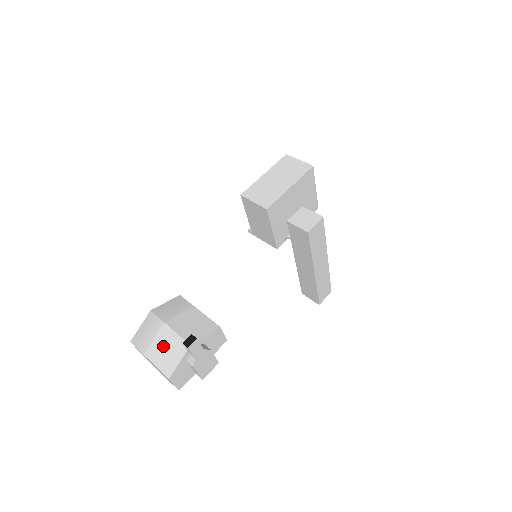
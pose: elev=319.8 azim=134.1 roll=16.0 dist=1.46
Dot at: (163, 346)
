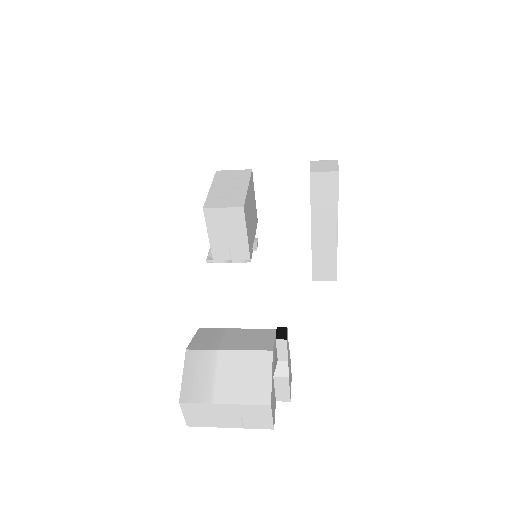
Dot at: (235, 375)
